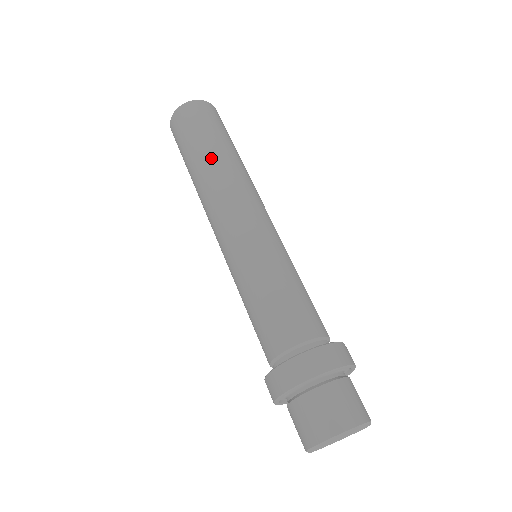
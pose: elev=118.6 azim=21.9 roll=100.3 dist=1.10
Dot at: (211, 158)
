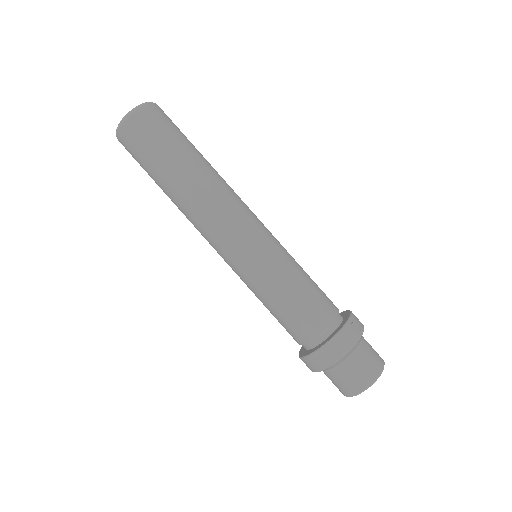
Dot at: (172, 190)
